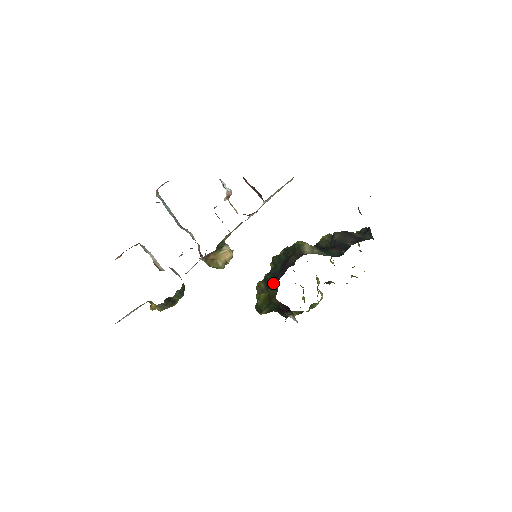
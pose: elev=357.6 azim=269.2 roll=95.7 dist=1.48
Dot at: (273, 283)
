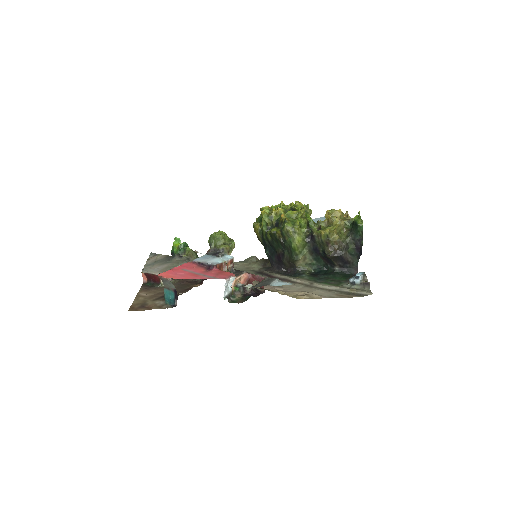
Dot at: (269, 258)
